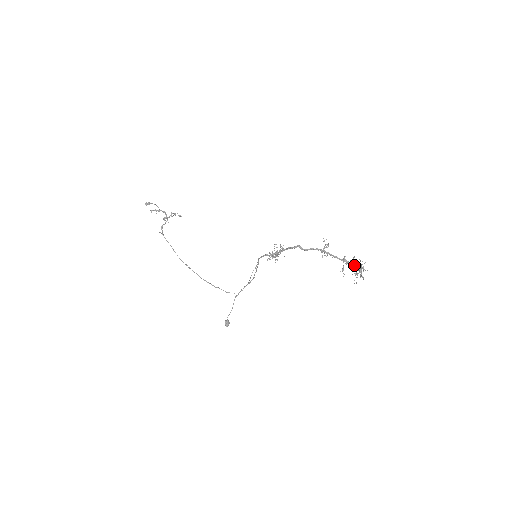
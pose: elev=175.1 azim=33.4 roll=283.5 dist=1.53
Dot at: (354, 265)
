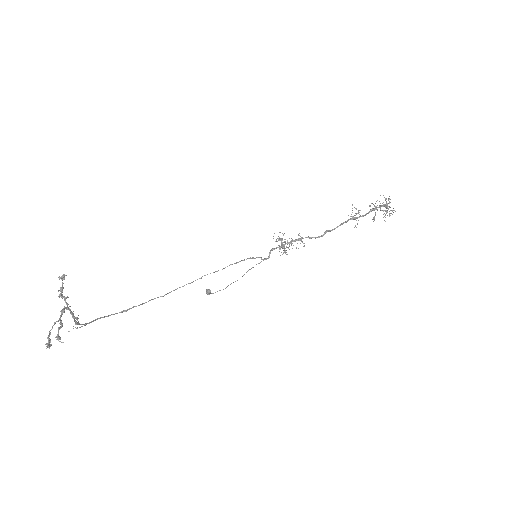
Dot at: (387, 211)
